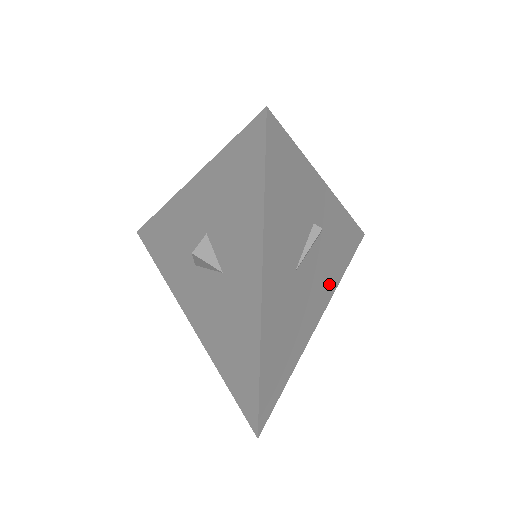
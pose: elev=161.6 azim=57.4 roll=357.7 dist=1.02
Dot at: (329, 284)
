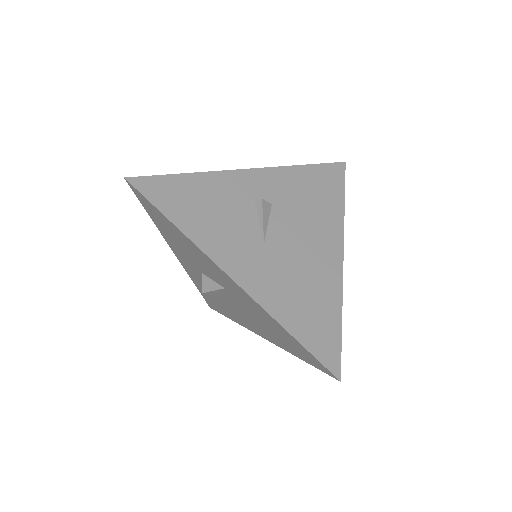
Dot at: (328, 225)
